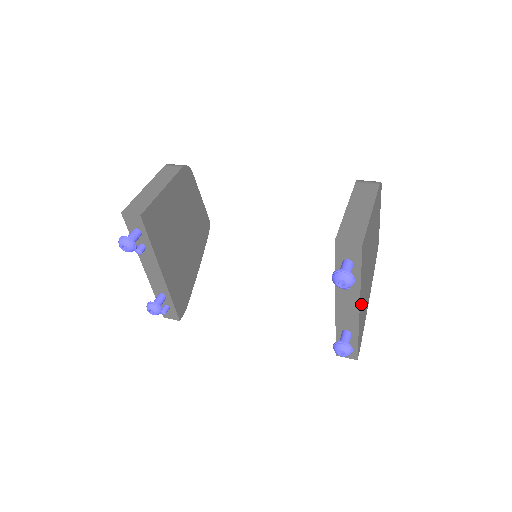
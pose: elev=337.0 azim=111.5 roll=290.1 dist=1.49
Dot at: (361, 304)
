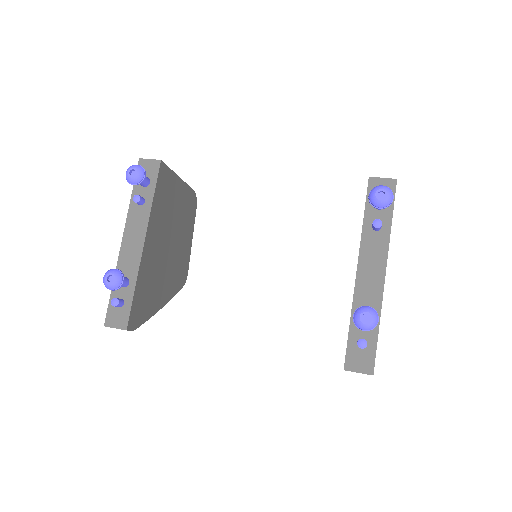
Dot at: occluded
